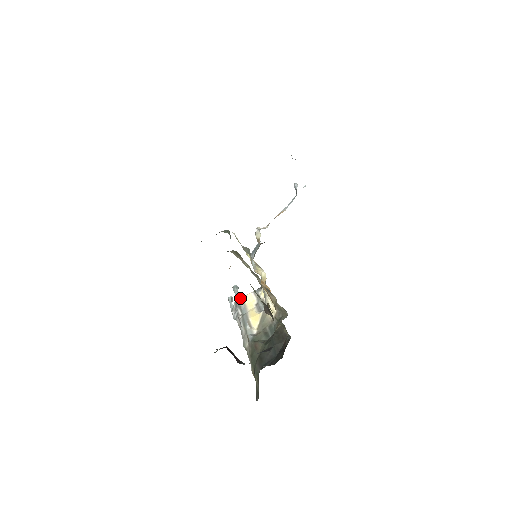
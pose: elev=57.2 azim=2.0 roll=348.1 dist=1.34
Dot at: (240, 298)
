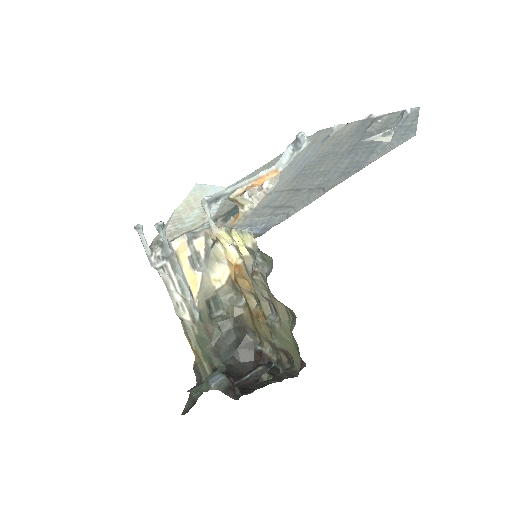
Dot at: (172, 248)
